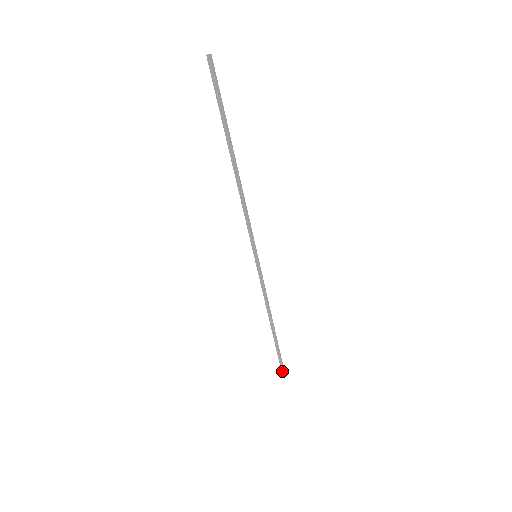
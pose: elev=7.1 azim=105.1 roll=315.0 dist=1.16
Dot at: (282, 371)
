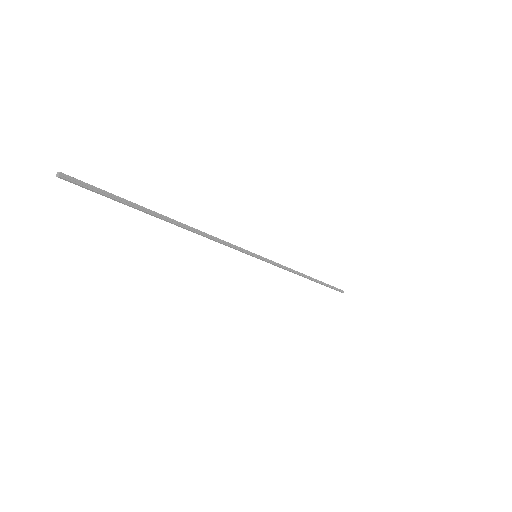
Dot at: occluded
